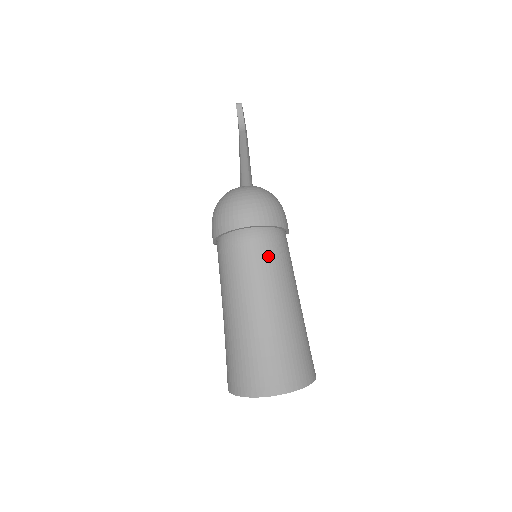
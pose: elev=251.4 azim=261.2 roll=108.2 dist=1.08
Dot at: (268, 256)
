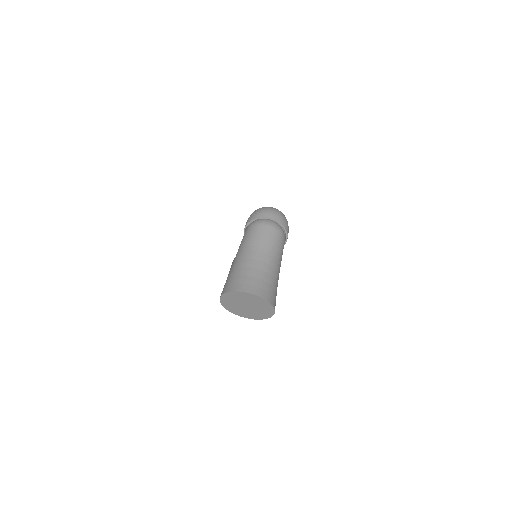
Dot at: (277, 238)
